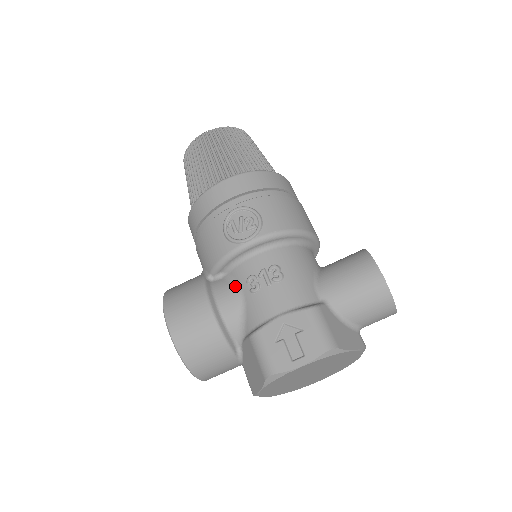
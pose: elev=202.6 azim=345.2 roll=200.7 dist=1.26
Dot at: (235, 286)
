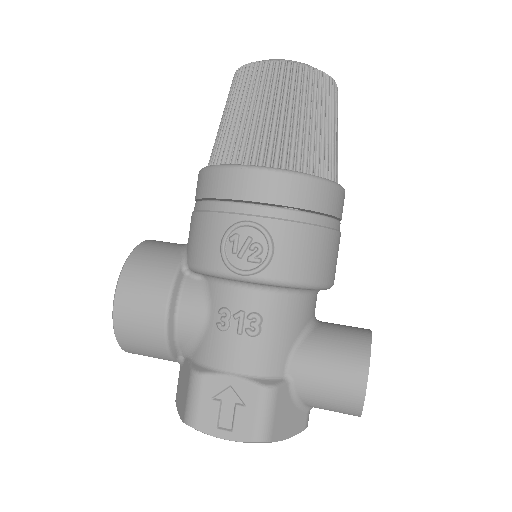
Dot at: (205, 303)
